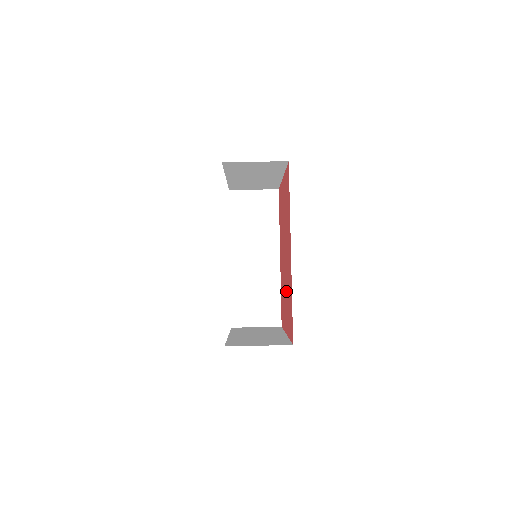
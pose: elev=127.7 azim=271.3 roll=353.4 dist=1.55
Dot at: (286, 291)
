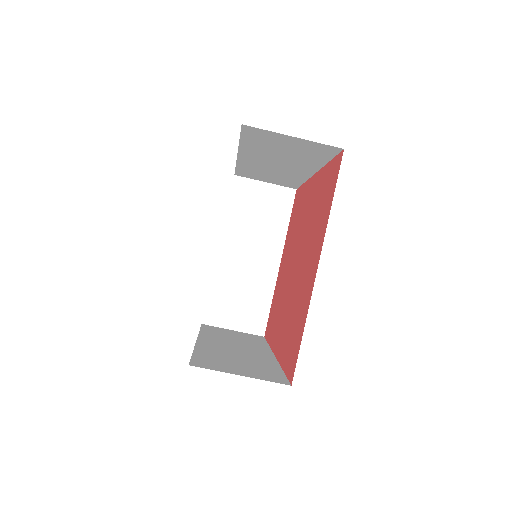
Dot at: (284, 278)
